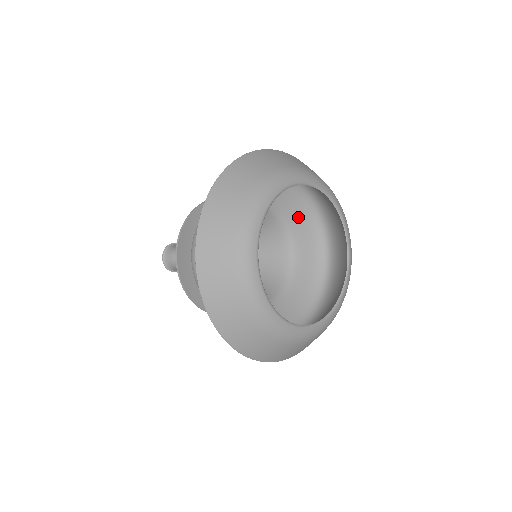
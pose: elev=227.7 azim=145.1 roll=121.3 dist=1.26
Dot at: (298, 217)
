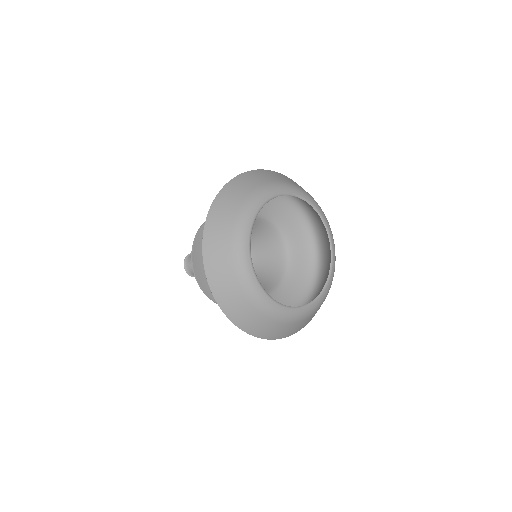
Dot at: (296, 234)
